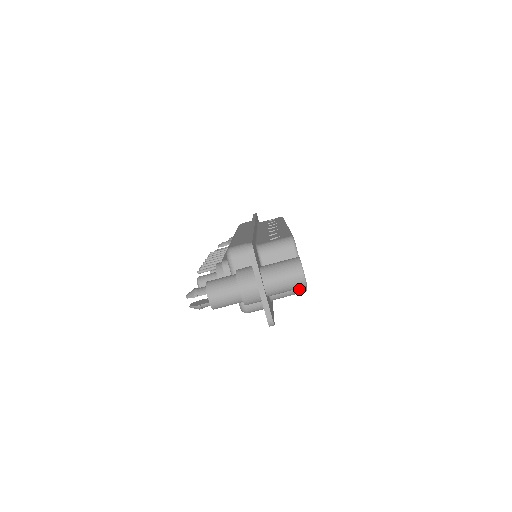
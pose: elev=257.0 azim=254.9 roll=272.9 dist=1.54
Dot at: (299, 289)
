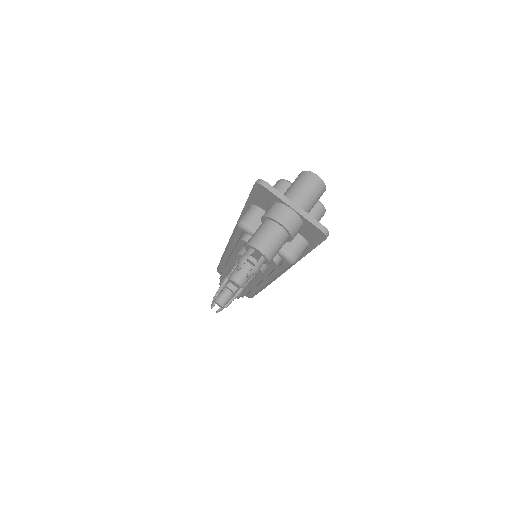
Dot at: (320, 210)
